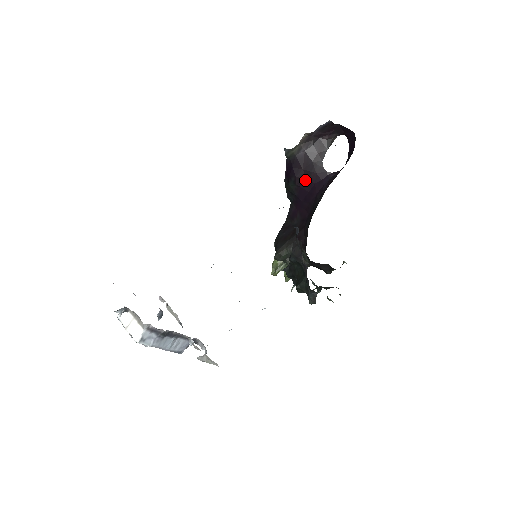
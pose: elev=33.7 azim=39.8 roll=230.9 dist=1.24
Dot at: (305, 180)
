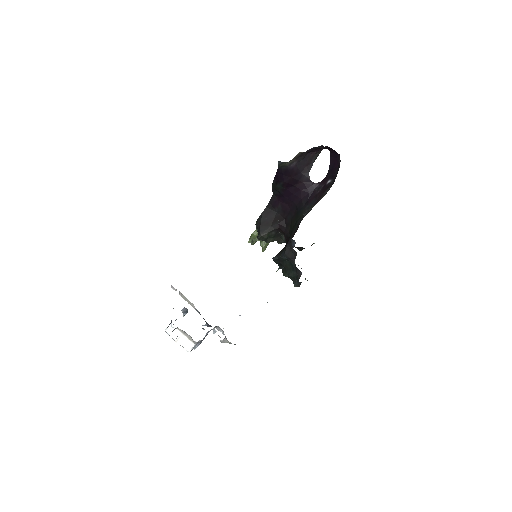
Dot at: (292, 185)
